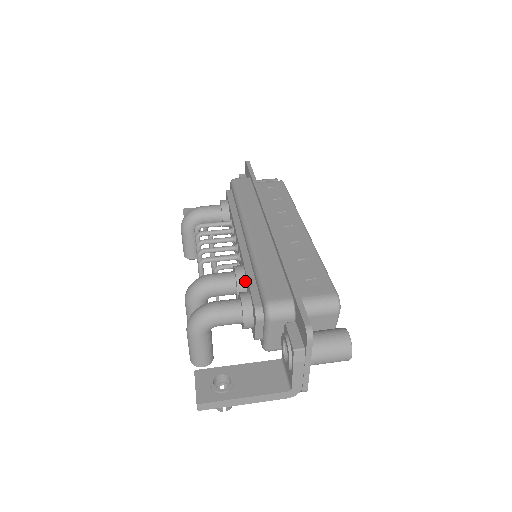
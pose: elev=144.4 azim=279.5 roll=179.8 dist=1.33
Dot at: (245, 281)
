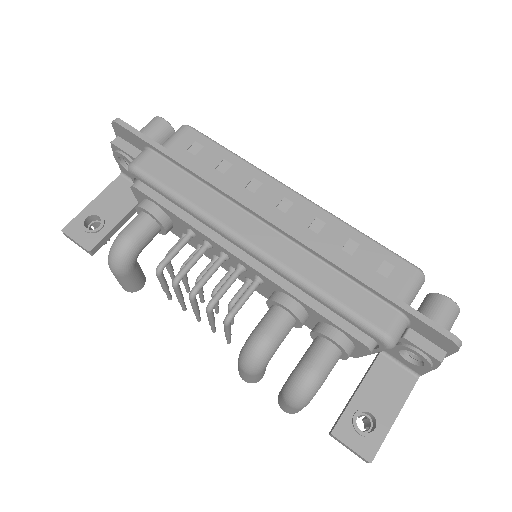
Dot at: (305, 311)
